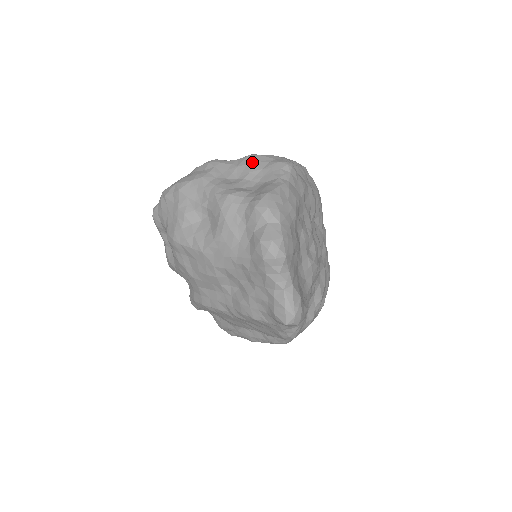
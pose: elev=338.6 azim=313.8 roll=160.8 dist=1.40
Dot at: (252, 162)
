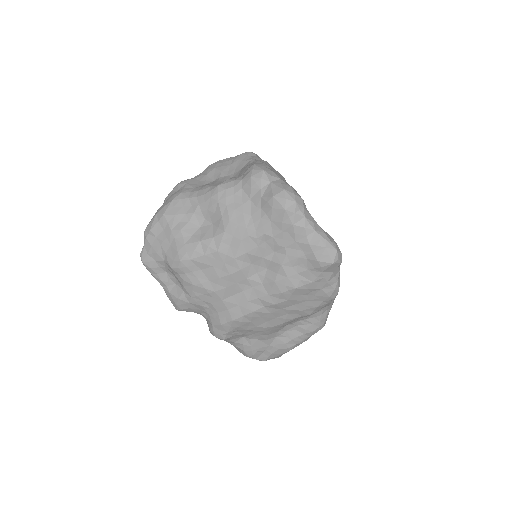
Dot at: (218, 165)
